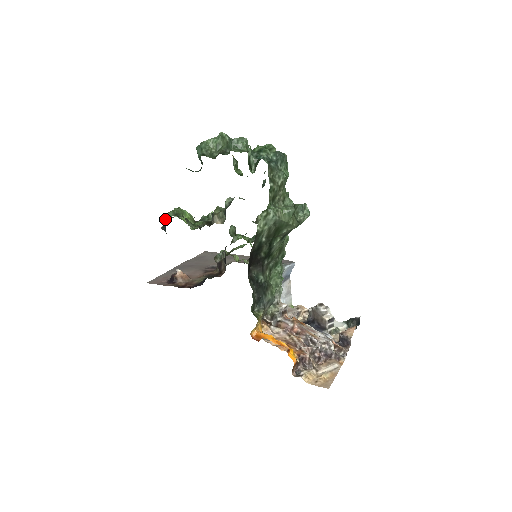
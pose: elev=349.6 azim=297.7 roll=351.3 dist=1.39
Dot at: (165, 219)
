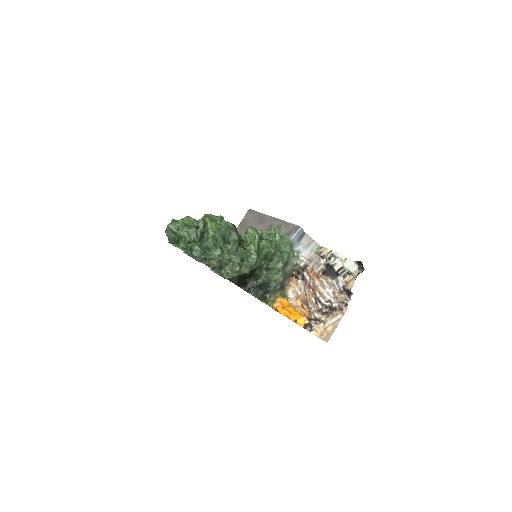
Dot at: occluded
